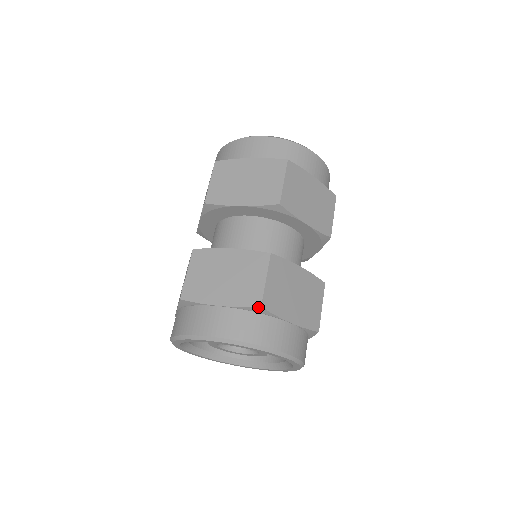
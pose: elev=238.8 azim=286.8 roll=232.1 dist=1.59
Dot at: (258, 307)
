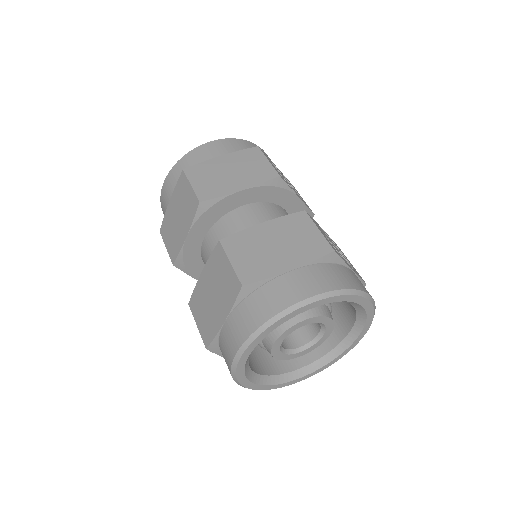
Dot at: (242, 289)
